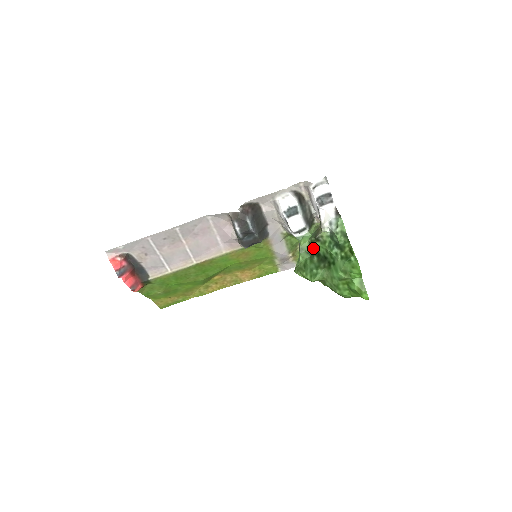
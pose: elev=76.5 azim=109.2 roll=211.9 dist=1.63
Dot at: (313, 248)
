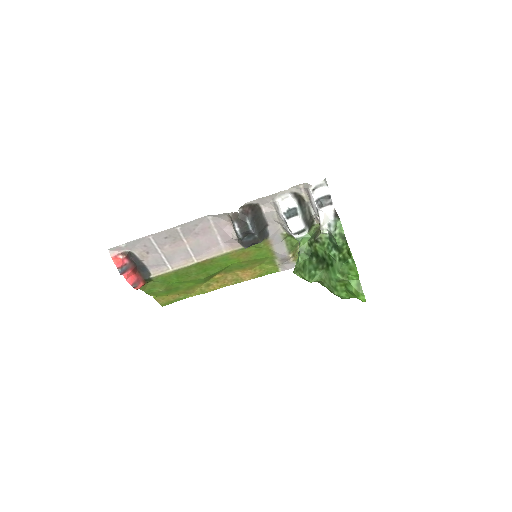
Dot at: (312, 249)
